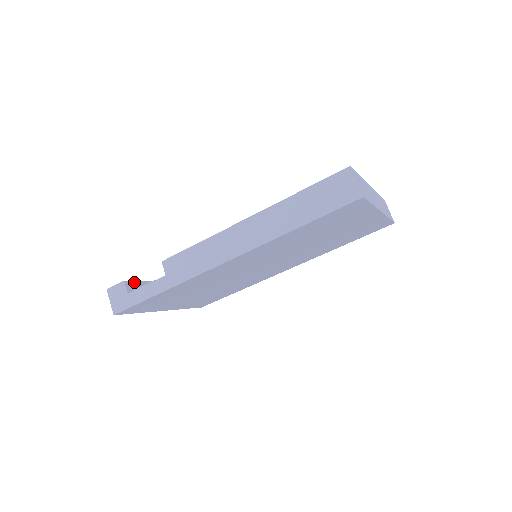
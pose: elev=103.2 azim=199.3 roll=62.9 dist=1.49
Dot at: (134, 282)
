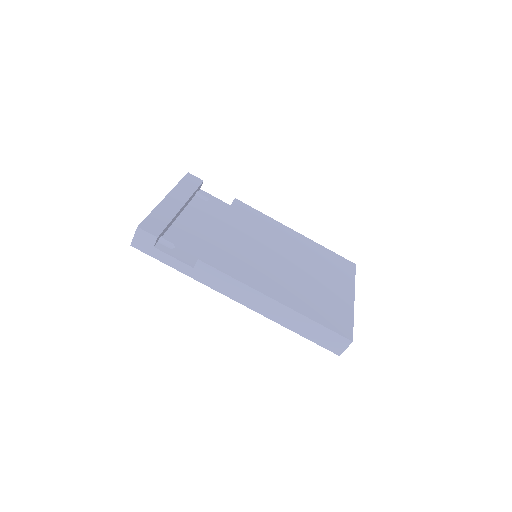
Dot at: (162, 232)
